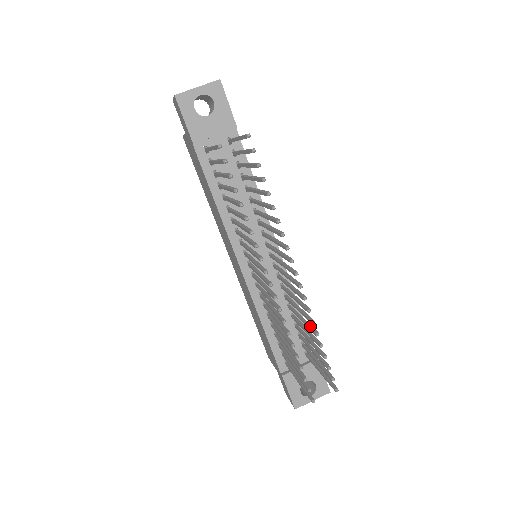
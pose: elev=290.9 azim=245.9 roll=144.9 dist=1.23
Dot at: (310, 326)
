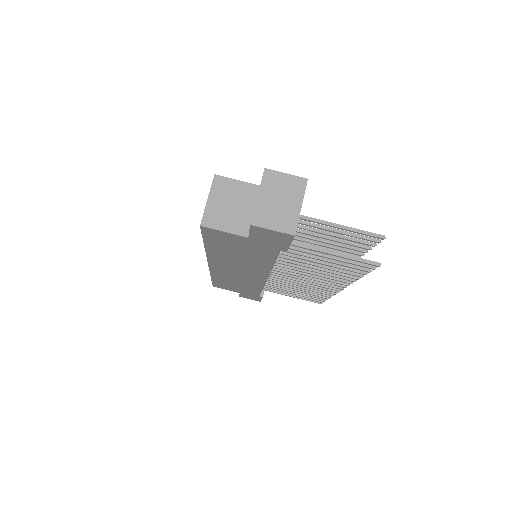
Dot at: occluded
